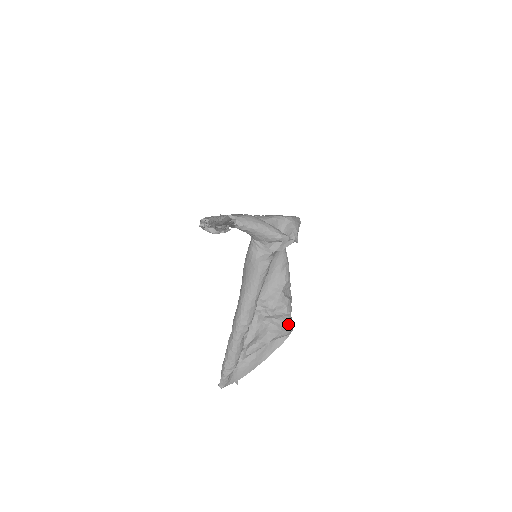
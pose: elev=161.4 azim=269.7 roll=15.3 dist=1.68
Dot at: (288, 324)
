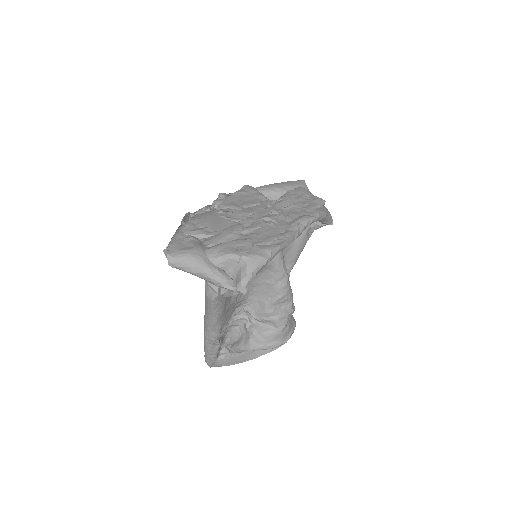
Dot at: (276, 338)
